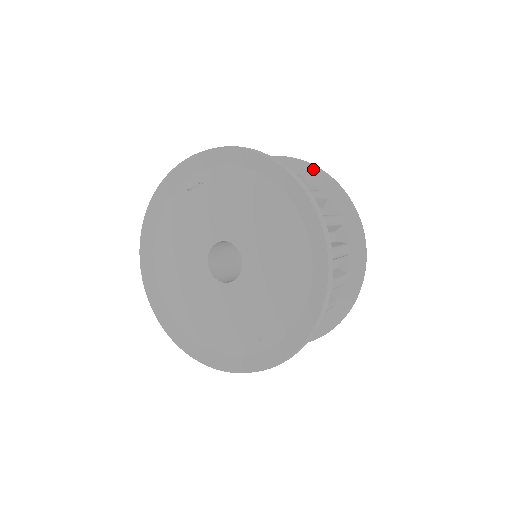
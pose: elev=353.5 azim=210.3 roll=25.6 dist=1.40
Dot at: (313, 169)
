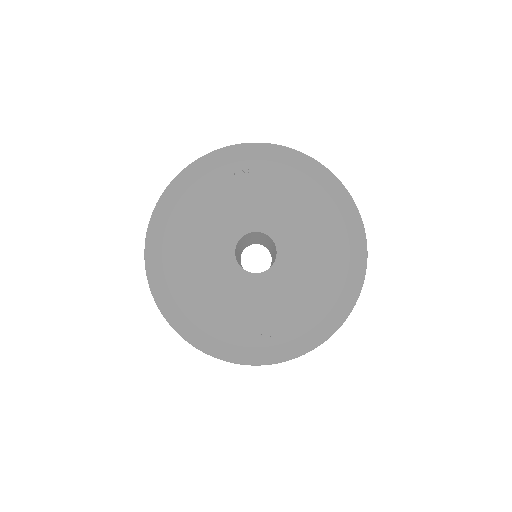
Dot at: occluded
